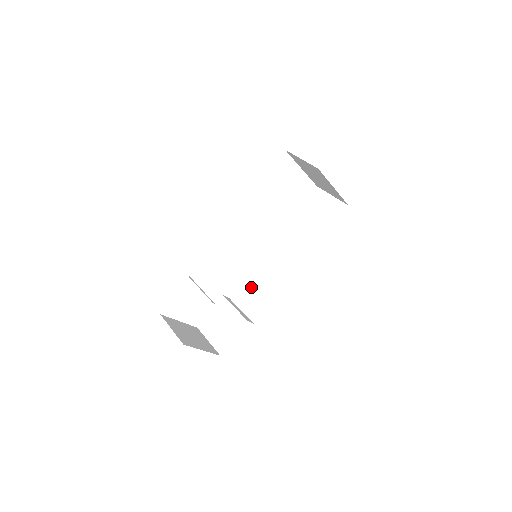
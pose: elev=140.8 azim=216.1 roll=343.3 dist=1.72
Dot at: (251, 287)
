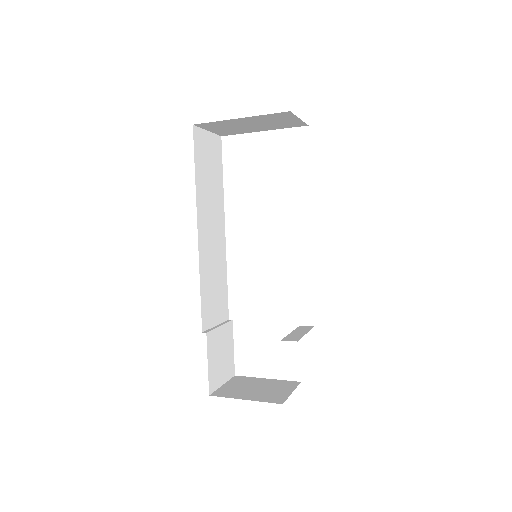
Dot at: occluded
